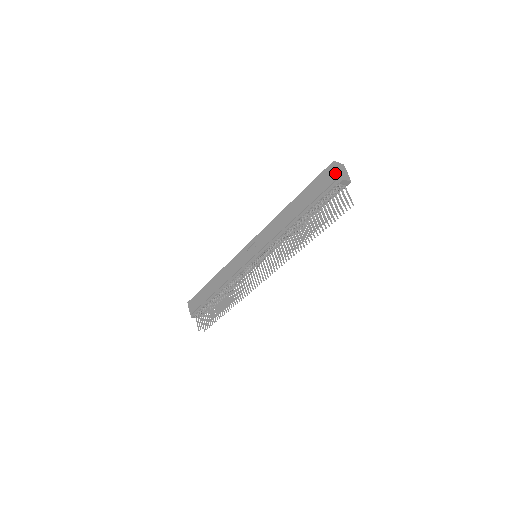
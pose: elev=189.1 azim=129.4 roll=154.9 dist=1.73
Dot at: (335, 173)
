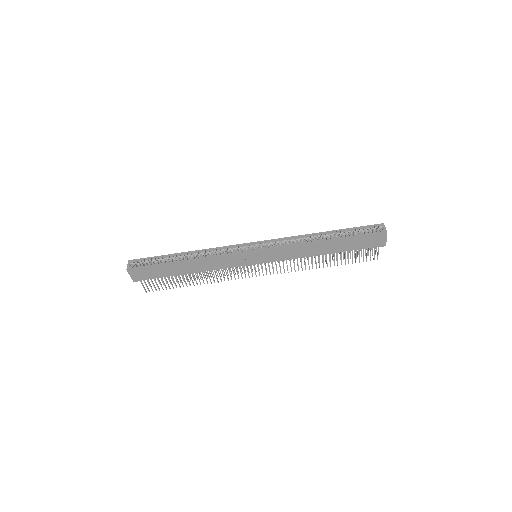
Dot at: (383, 241)
